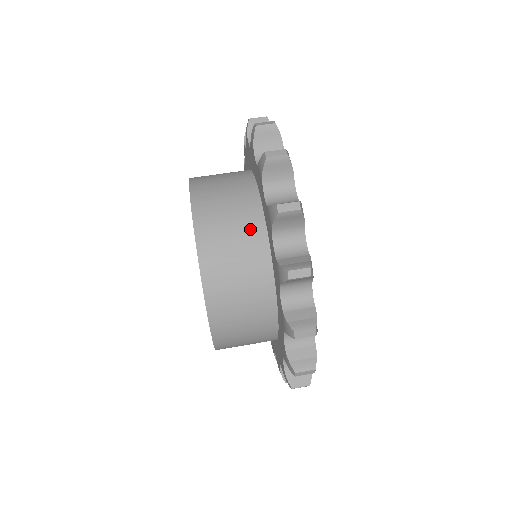
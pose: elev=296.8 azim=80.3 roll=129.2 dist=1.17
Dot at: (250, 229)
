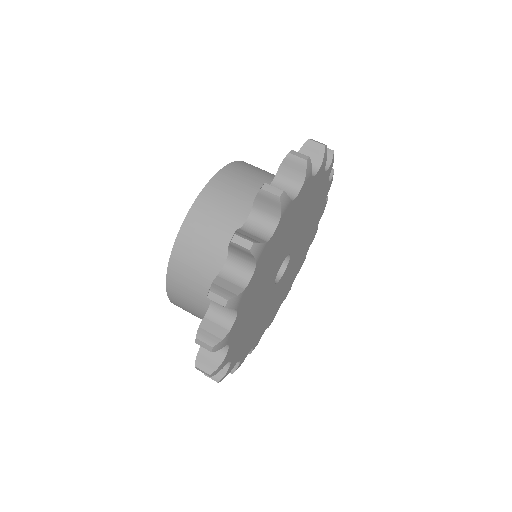
Dot at: occluded
